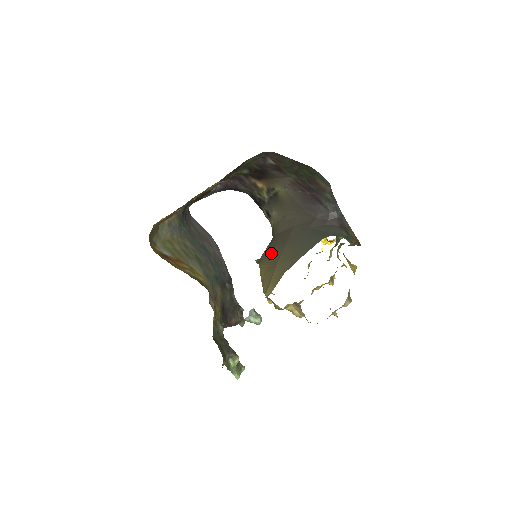
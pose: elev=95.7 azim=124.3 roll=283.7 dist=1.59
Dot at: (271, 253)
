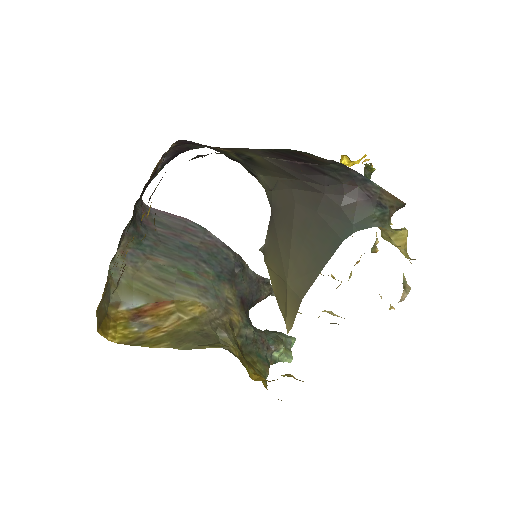
Dot at: (275, 250)
